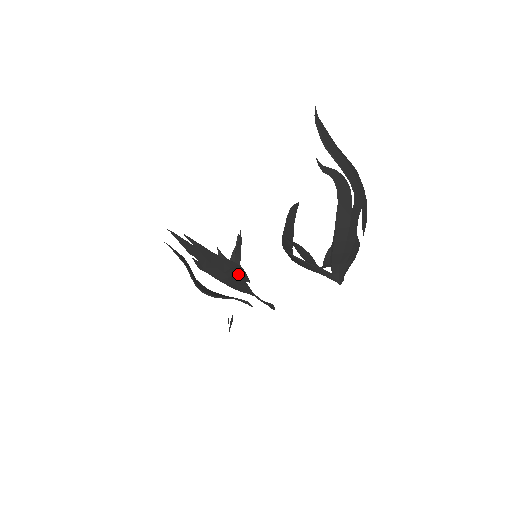
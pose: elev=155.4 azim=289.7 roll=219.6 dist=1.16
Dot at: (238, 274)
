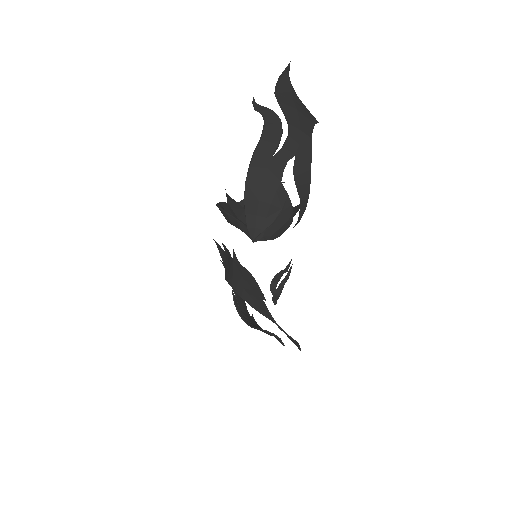
Dot at: (251, 285)
